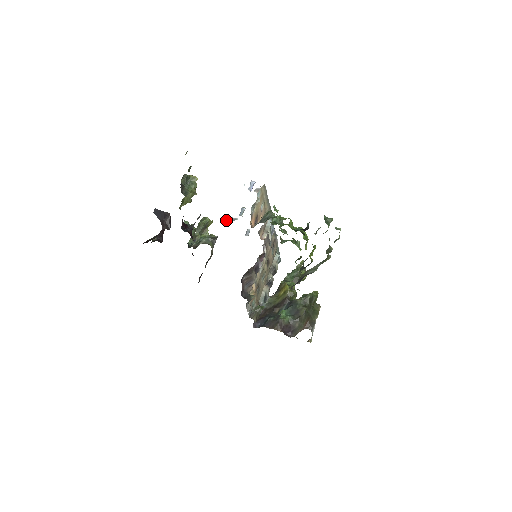
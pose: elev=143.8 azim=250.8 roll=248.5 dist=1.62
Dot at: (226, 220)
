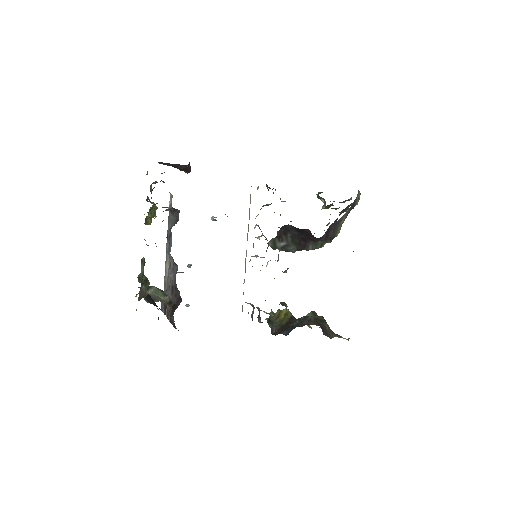
Dot at: occluded
